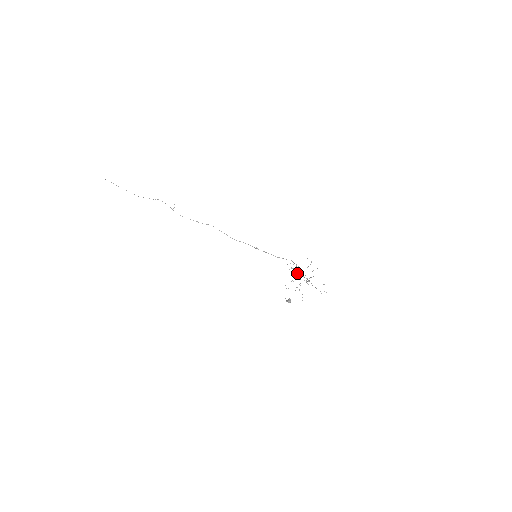
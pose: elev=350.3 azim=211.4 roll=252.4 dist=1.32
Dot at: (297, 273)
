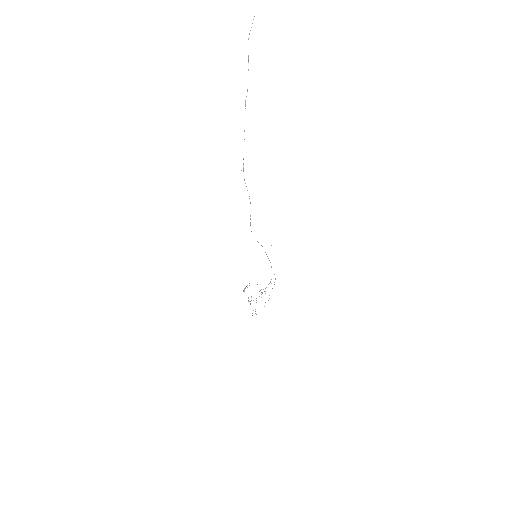
Dot at: occluded
